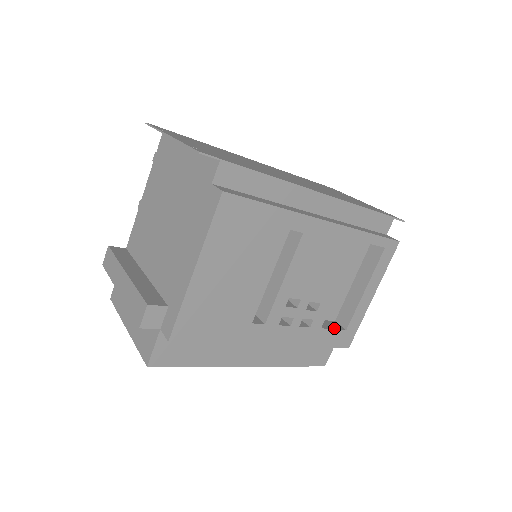
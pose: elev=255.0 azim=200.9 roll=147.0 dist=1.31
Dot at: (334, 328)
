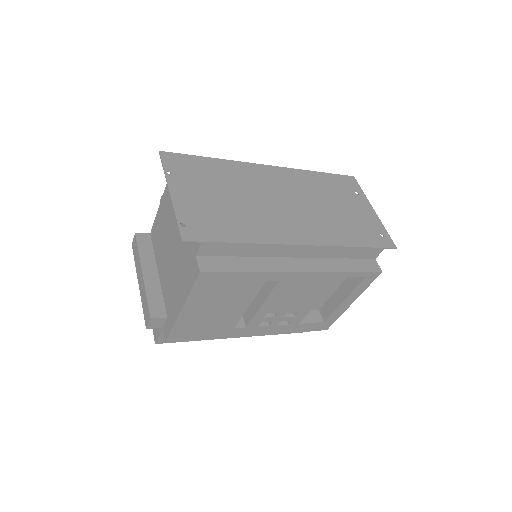
Dot at: (313, 321)
